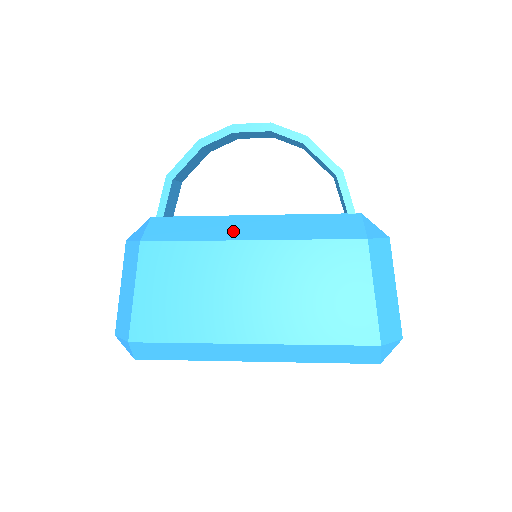
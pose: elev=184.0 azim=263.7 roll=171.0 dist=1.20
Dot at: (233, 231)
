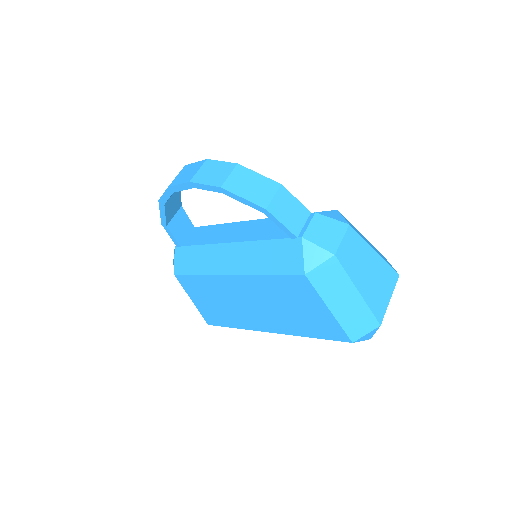
Dot at: (219, 264)
